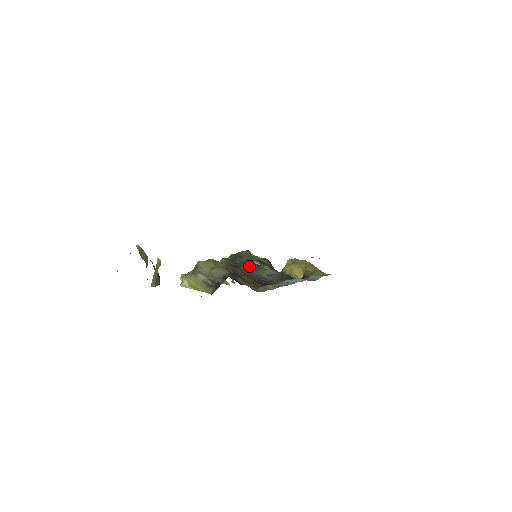
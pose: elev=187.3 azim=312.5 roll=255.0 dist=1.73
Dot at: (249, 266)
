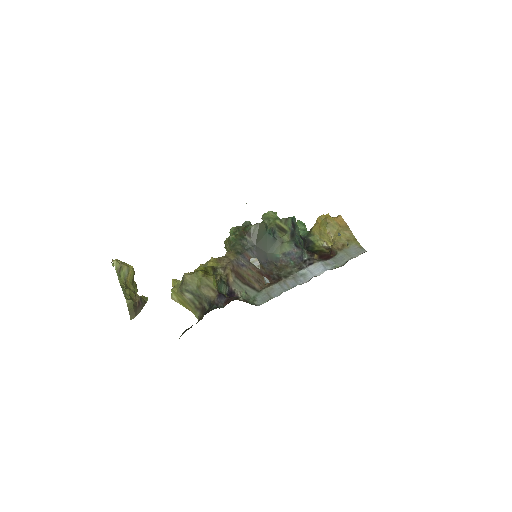
Dot at: (260, 244)
